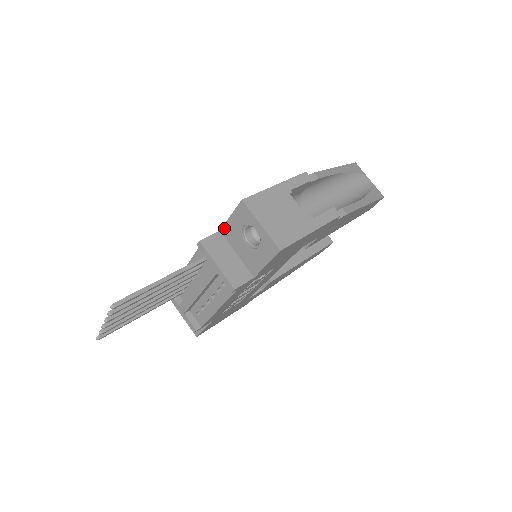
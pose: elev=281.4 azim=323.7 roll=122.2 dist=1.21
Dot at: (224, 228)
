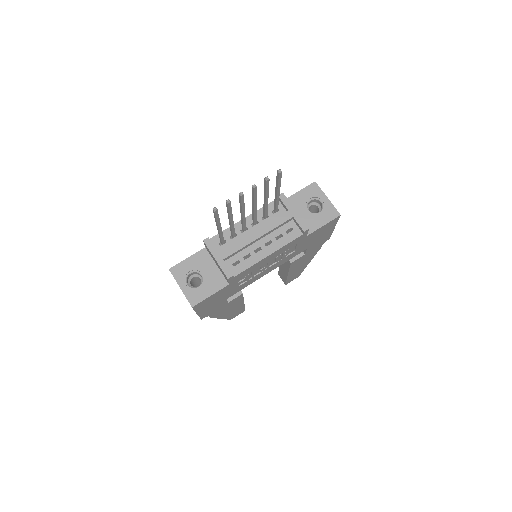
Dot at: (288, 199)
